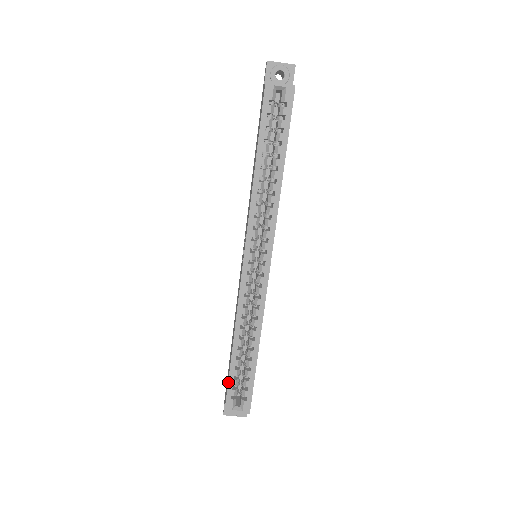
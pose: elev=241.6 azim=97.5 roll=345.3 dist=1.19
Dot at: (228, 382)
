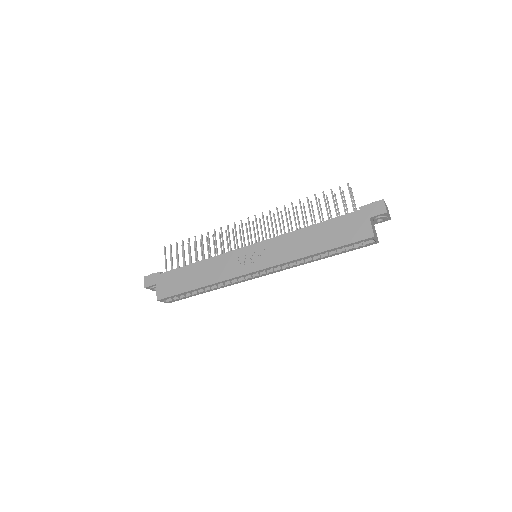
Dot at: (176, 295)
